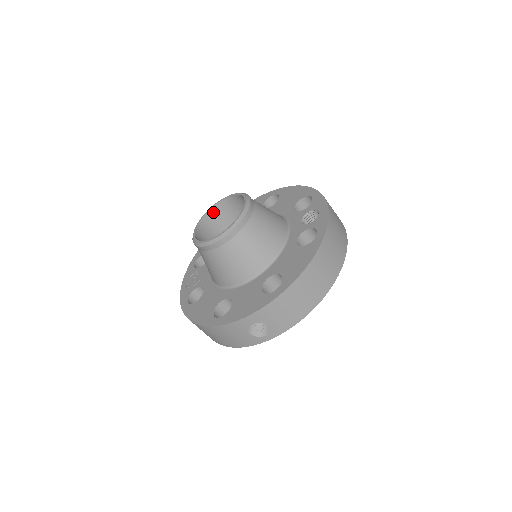
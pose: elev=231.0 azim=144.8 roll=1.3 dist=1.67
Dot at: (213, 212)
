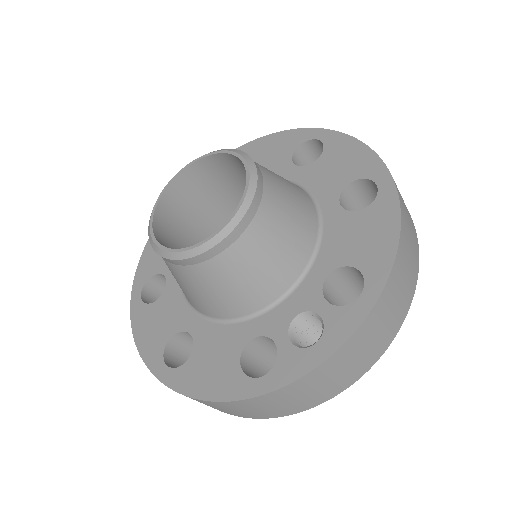
Dot at: (230, 158)
